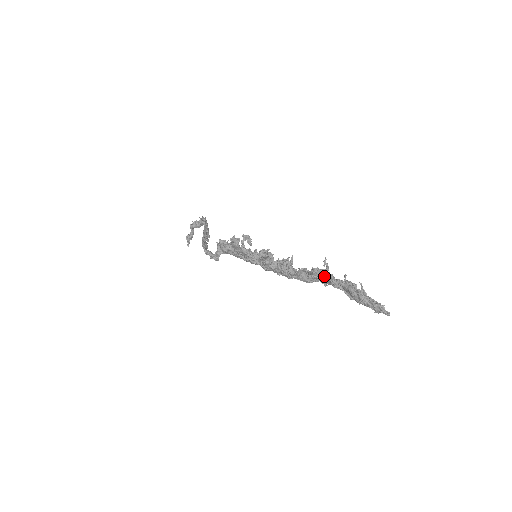
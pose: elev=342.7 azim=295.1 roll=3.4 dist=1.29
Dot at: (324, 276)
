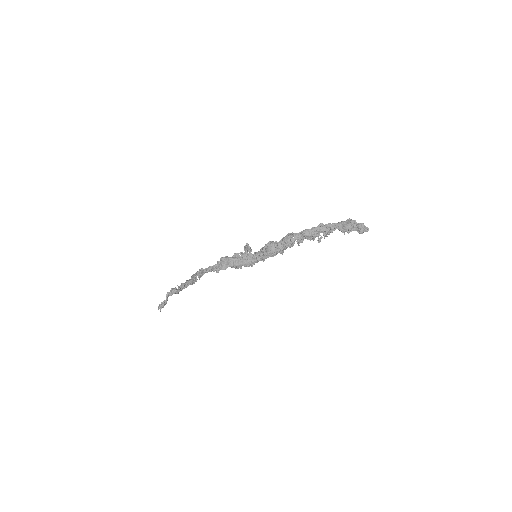
Dot at: (322, 225)
